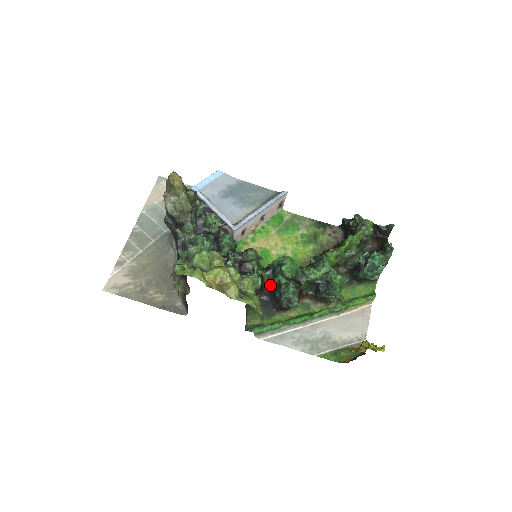
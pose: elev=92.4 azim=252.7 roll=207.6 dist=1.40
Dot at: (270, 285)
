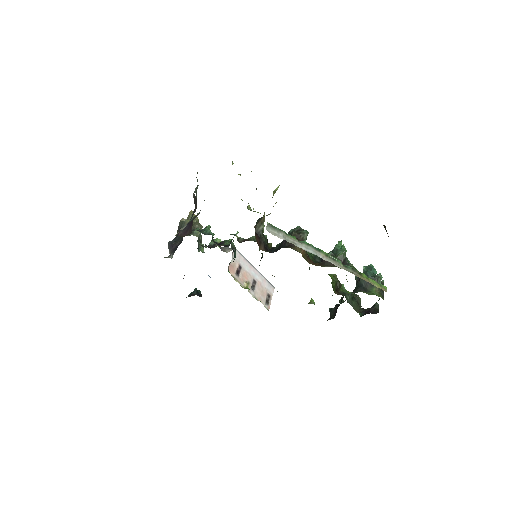
Dot at: (275, 248)
